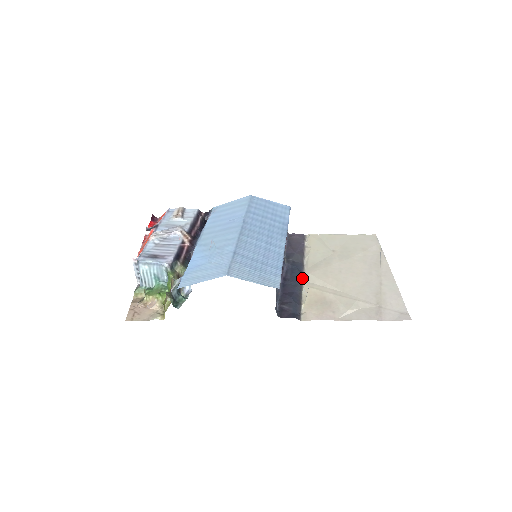
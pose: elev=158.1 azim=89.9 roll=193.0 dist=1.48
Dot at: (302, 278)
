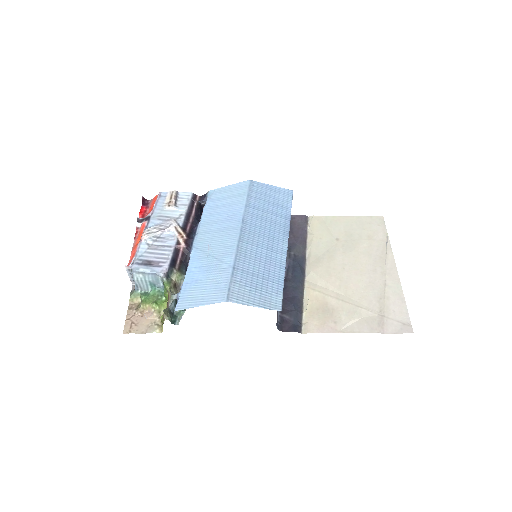
Dot at: (304, 277)
